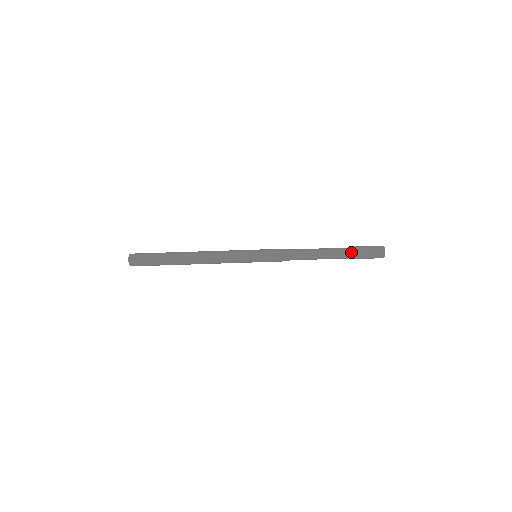
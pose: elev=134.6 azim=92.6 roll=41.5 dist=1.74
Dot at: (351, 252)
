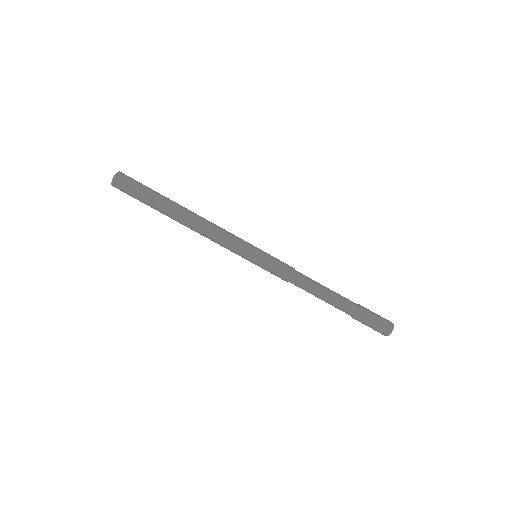
Dot at: (352, 317)
